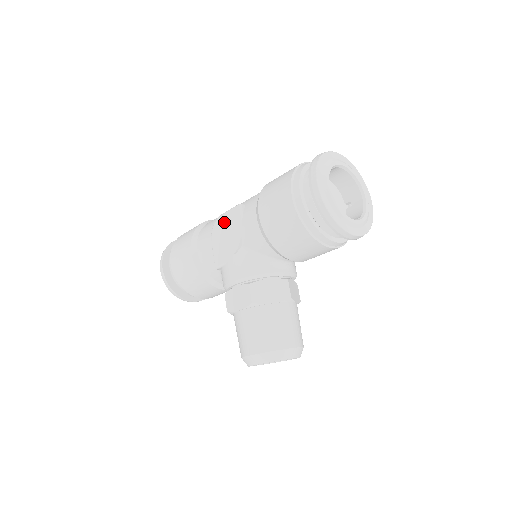
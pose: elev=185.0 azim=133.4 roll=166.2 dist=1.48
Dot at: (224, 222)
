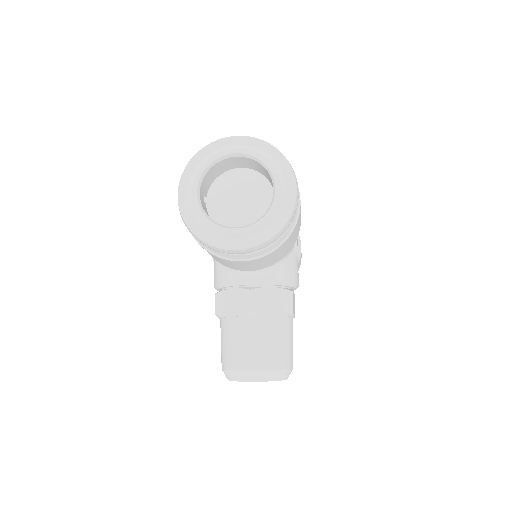
Dot at: occluded
